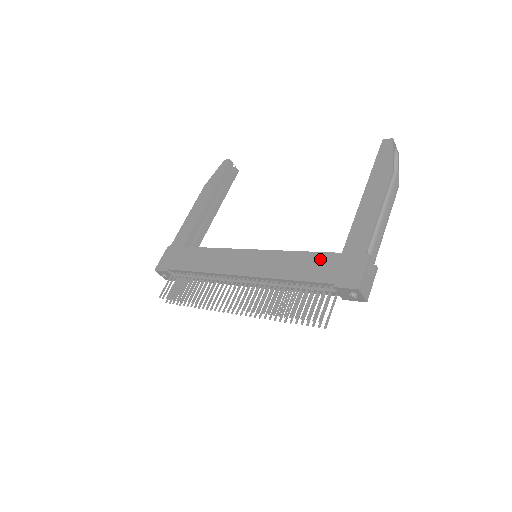
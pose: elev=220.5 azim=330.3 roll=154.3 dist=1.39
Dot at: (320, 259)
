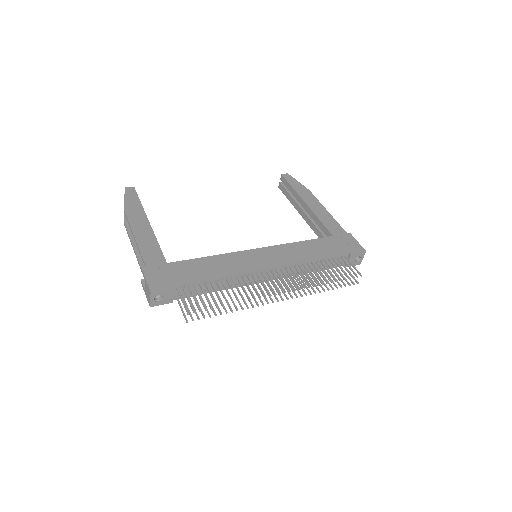
Dot at: (323, 242)
